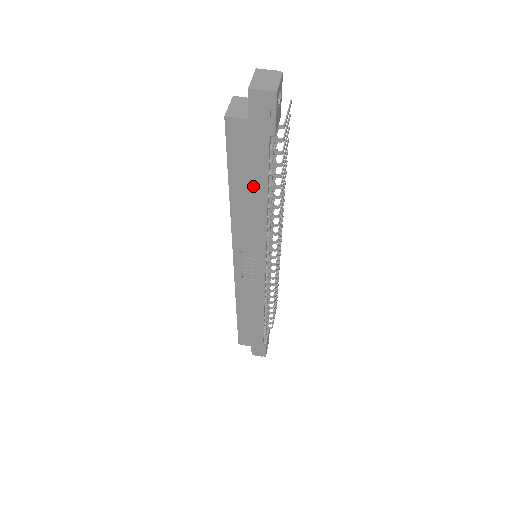
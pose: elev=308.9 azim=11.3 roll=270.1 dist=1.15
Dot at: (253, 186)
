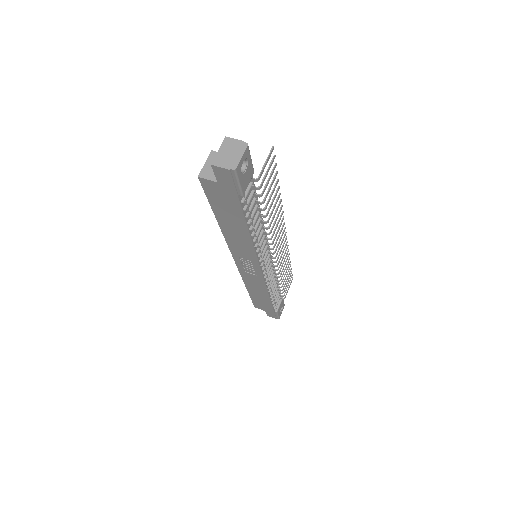
Dot at: (235, 221)
